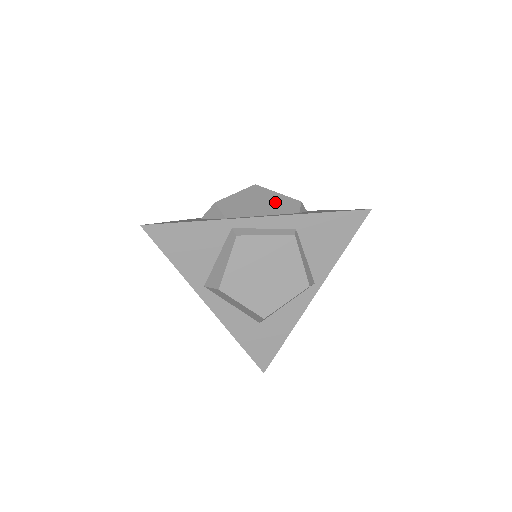
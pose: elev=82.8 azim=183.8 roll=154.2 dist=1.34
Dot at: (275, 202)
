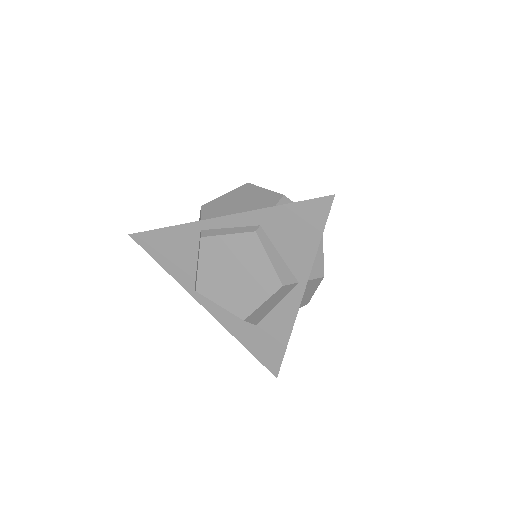
Dot at: (256, 199)
